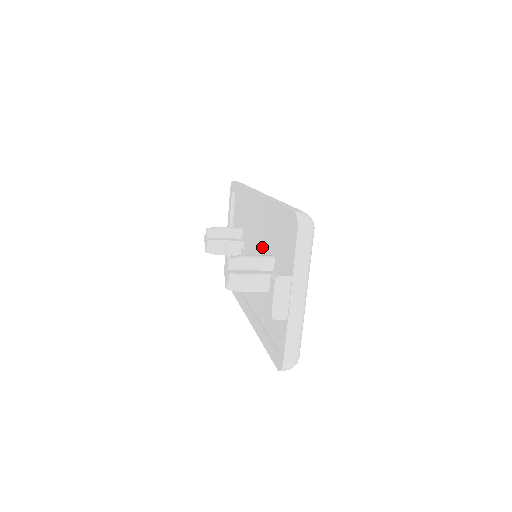
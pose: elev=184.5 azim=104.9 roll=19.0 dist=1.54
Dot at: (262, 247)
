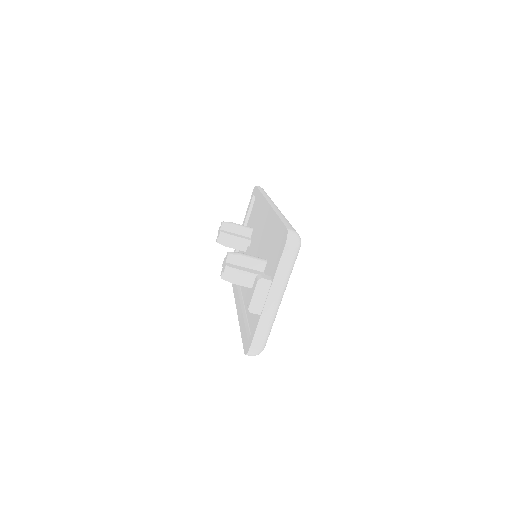
Dot at: (261, 250)
